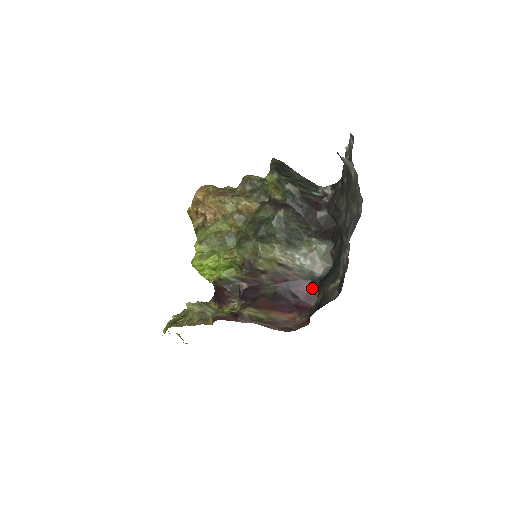
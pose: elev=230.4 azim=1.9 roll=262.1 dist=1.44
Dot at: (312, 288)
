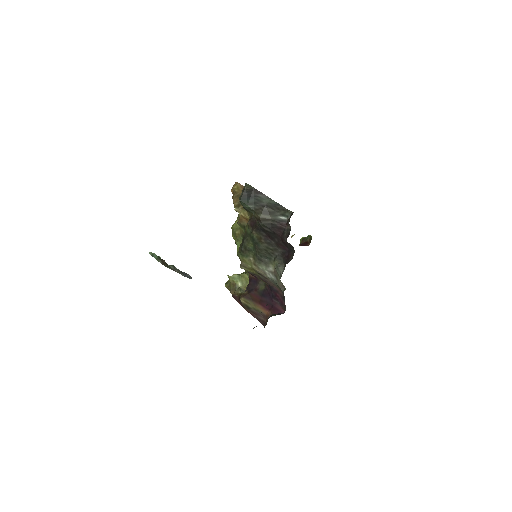
Dot at: (284, 297)
